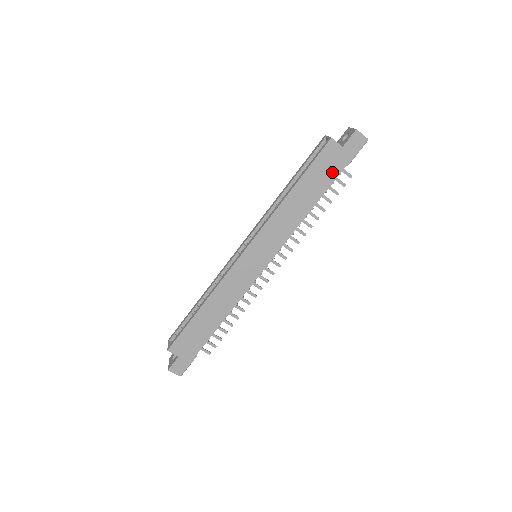
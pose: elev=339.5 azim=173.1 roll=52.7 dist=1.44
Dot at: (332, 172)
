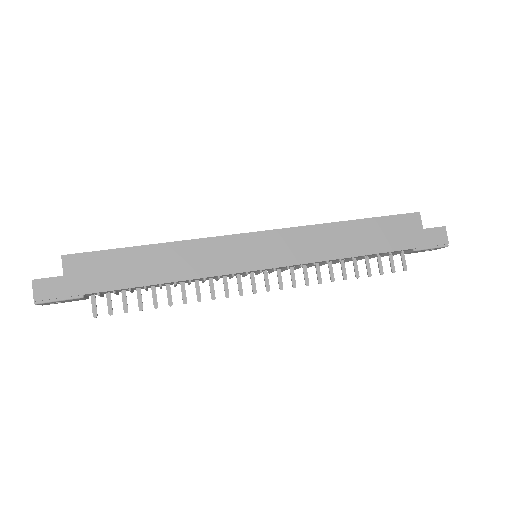
Dot at: (398, 241)
